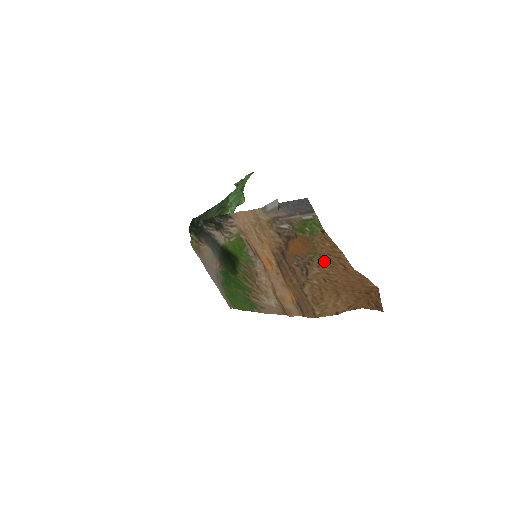
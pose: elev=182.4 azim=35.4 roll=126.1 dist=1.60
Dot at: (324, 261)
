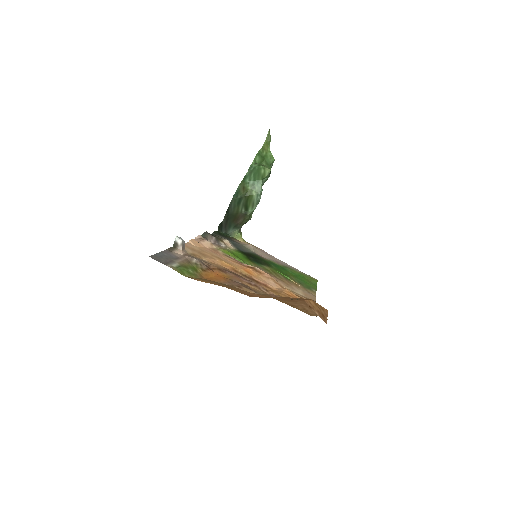
Dot at: (236, 288)
